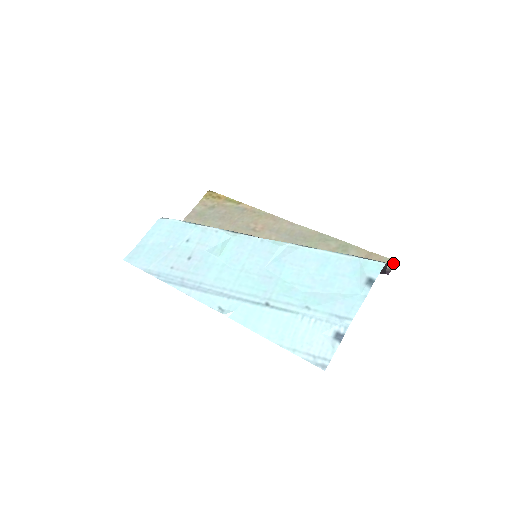
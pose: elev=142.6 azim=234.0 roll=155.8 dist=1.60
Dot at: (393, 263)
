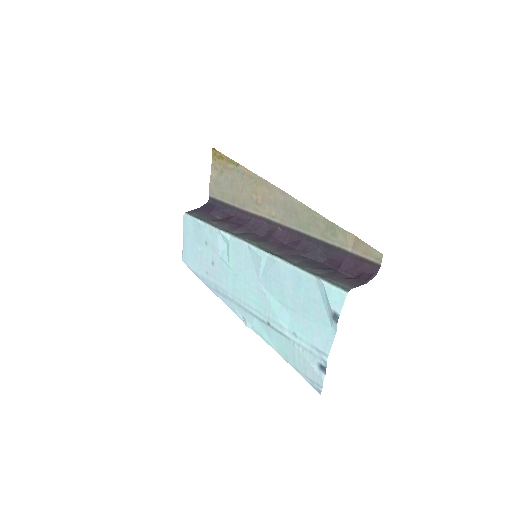
Dot at: (380, 258)
